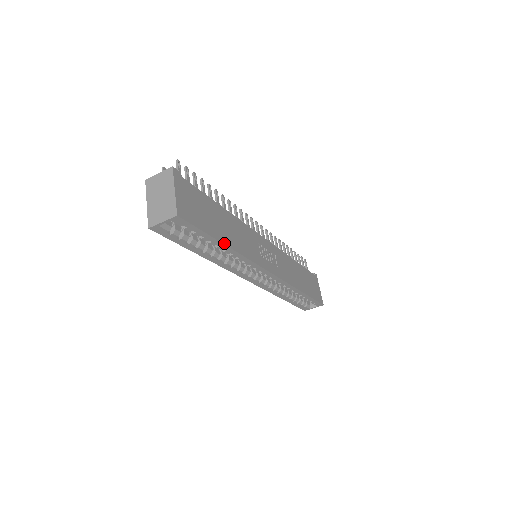
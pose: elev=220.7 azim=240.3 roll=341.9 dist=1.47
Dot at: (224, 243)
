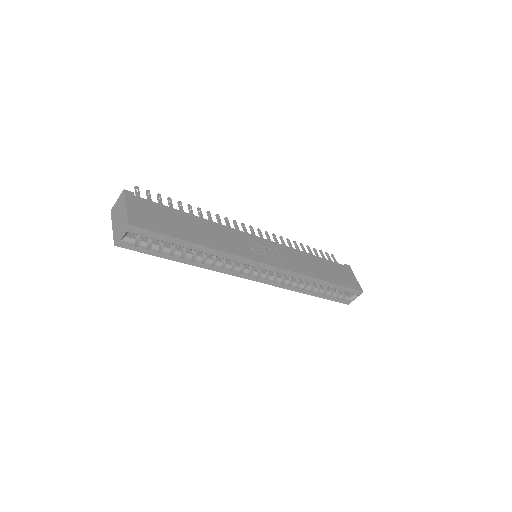
Dot at: (195, 243)
